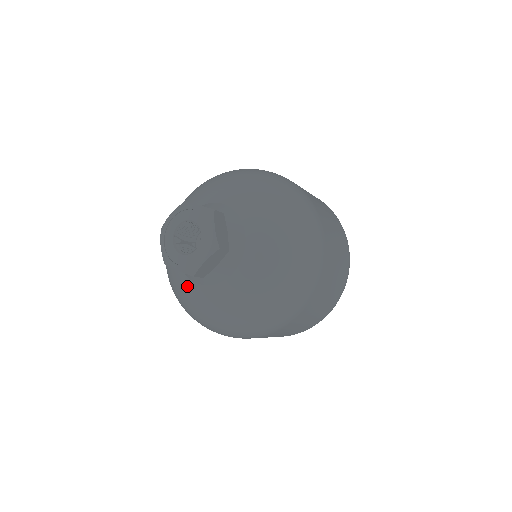
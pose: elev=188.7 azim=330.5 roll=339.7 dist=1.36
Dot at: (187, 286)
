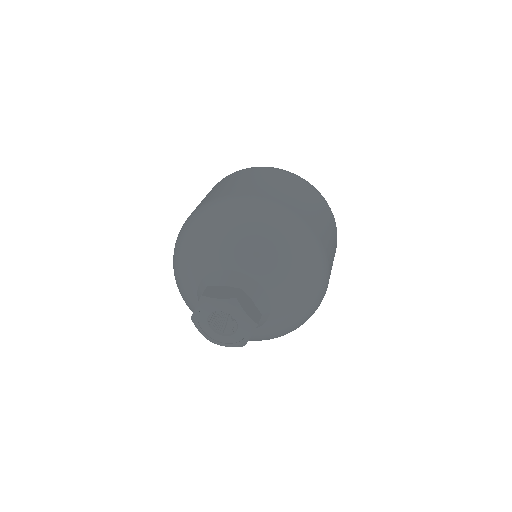
Dot at: occluded
